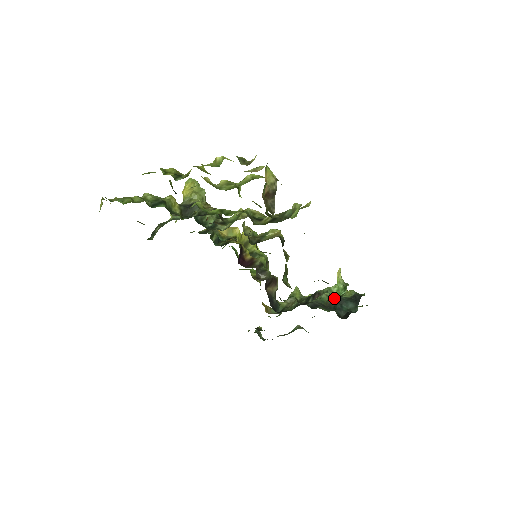
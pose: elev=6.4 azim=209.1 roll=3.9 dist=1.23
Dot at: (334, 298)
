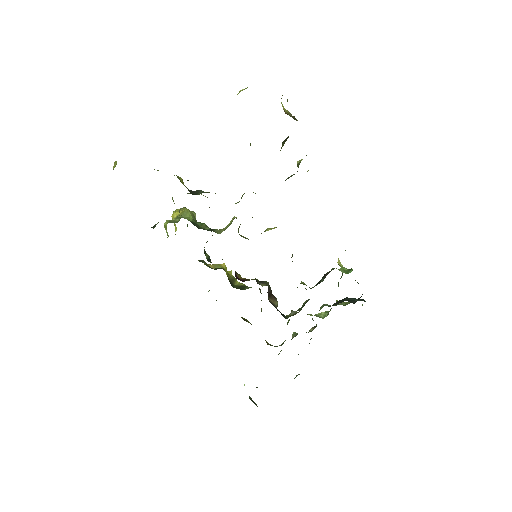
Dot at: (338, 301)
